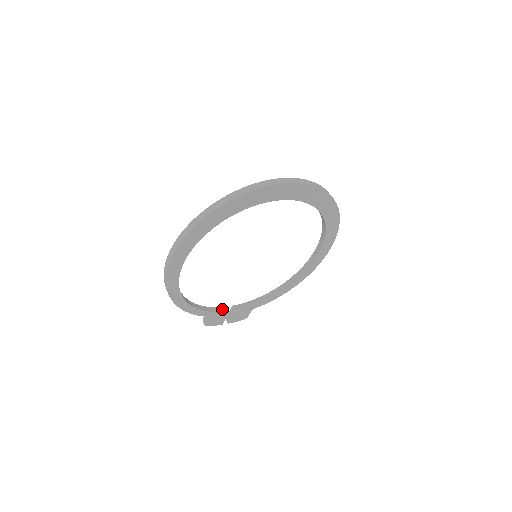
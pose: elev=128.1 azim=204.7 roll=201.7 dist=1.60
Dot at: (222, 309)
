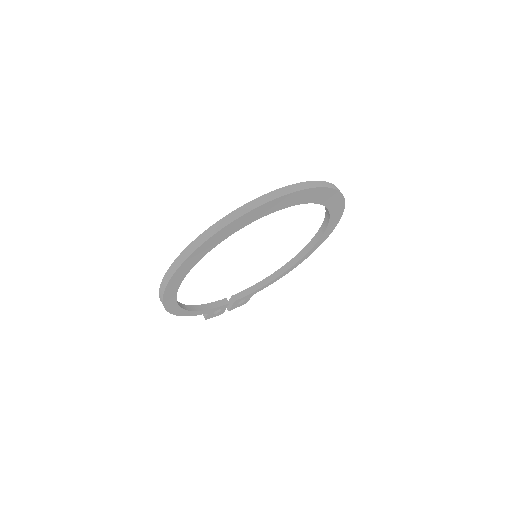
Dot at: (222, 302)
